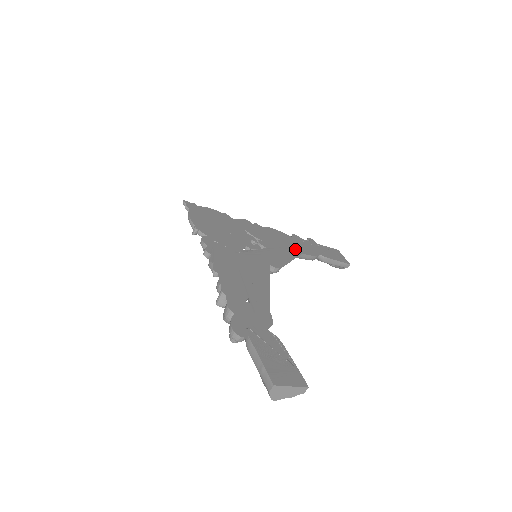
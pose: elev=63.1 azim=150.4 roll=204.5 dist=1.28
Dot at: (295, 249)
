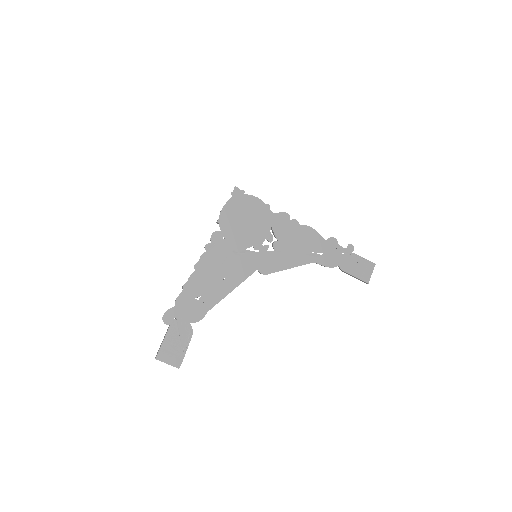
Dot at: (311, 256)
